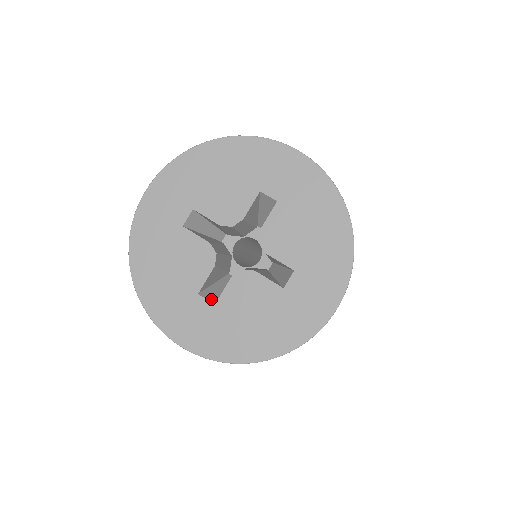
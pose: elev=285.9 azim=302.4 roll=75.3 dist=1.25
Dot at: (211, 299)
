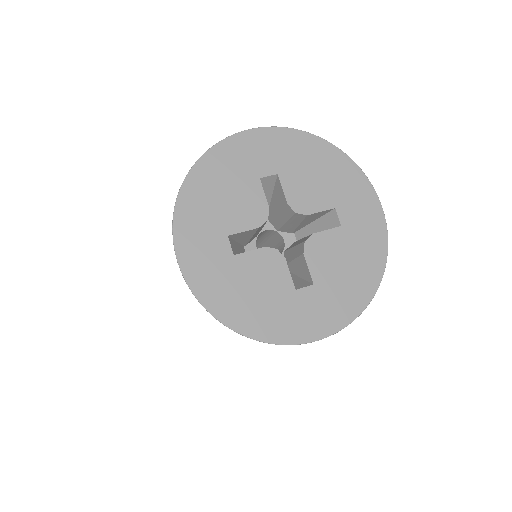
Dot at: (305, 285)
